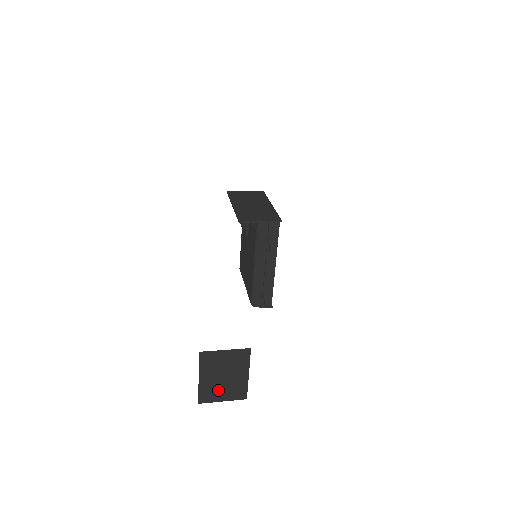
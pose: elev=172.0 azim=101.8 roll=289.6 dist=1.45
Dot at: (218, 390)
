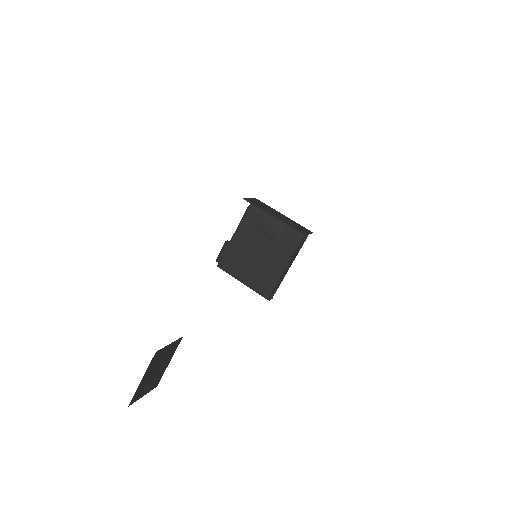
Dot at: (146, 386)
